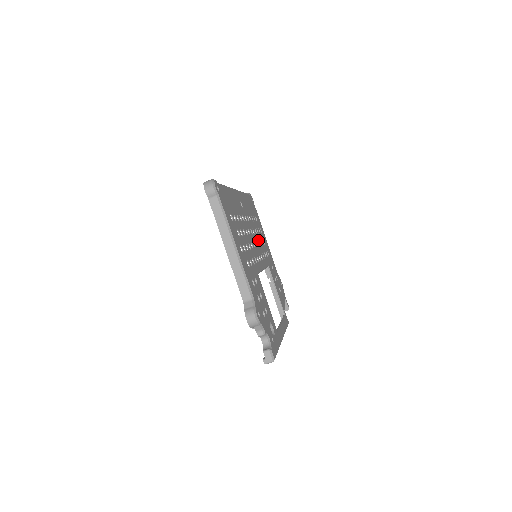
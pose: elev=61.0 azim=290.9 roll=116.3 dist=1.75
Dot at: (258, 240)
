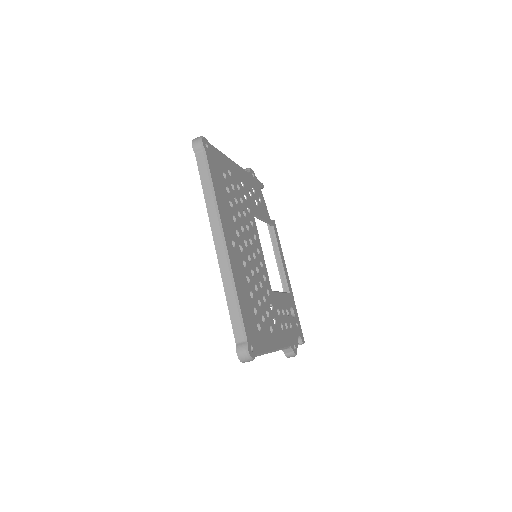
Dot at: (244, 219)
